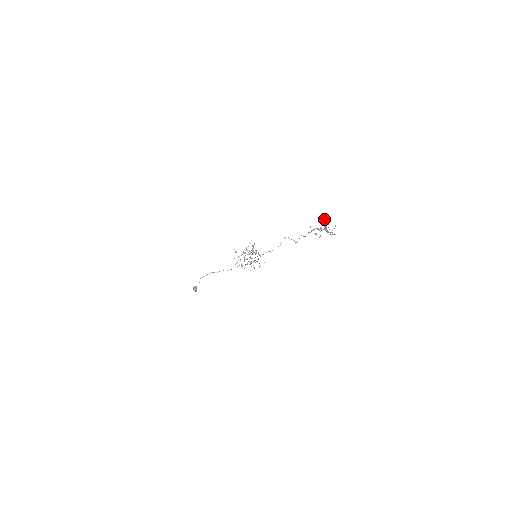
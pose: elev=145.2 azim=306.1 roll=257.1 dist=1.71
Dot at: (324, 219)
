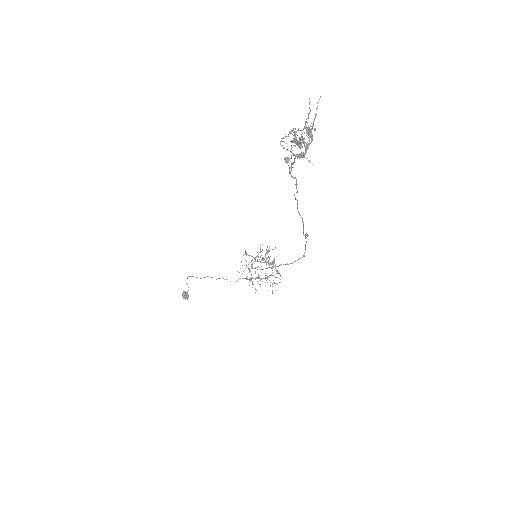
Dot at: occluded
